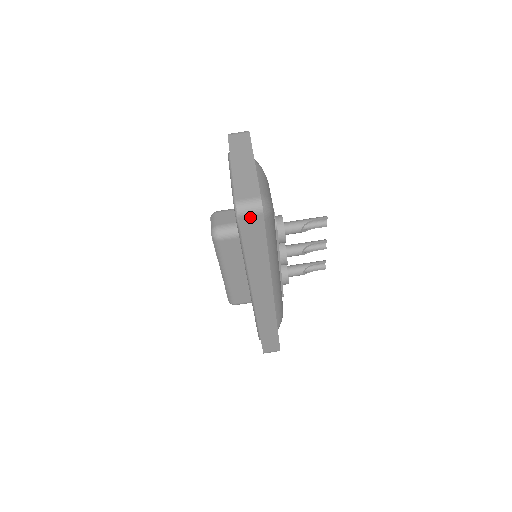
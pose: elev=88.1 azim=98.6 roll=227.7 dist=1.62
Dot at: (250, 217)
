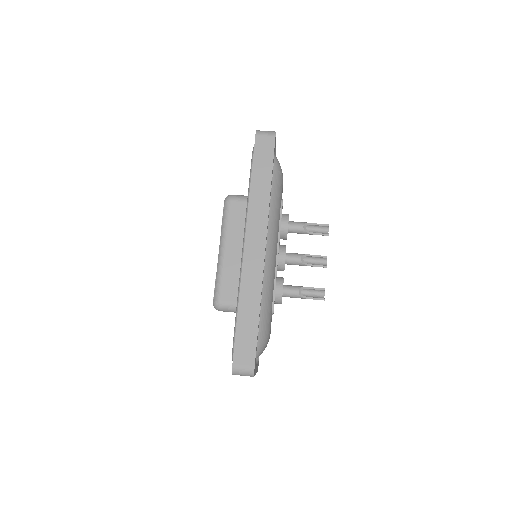
Dot at: (265, 138)
